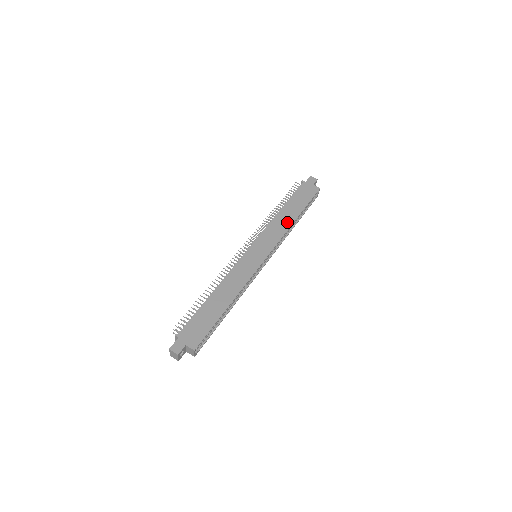
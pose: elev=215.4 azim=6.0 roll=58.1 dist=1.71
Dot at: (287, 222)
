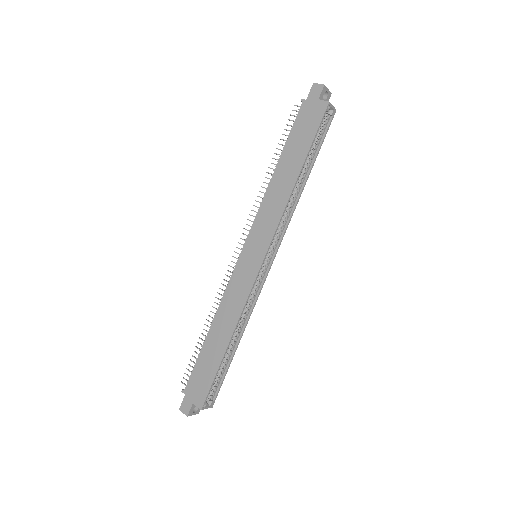
Dot at: (285, 190)
